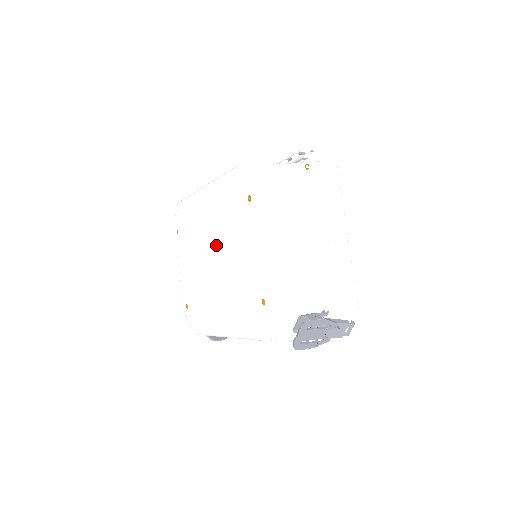
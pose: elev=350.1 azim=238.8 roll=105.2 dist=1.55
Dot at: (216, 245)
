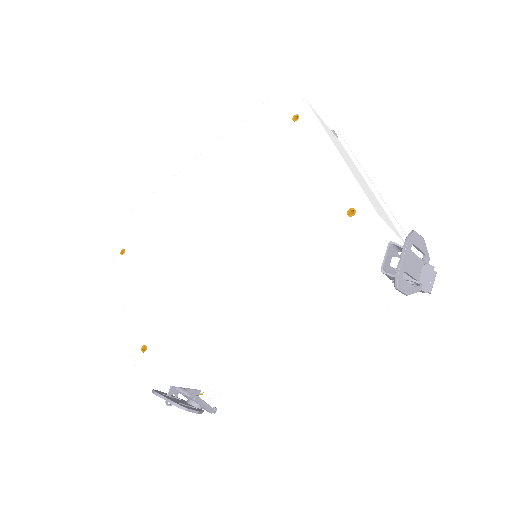
Dot at: (226, 210)
